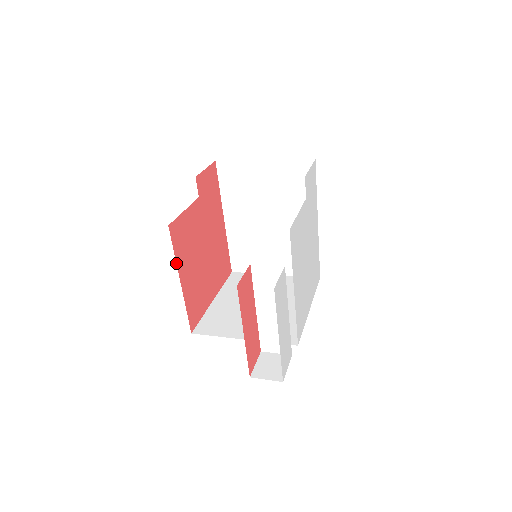
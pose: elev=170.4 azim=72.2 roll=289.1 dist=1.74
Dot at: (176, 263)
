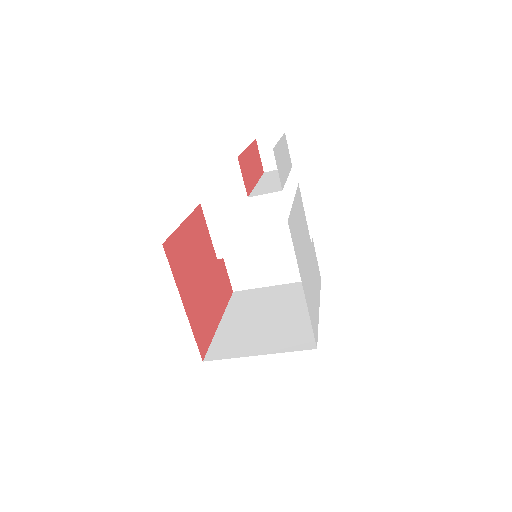
Dot at: (190, 214)
